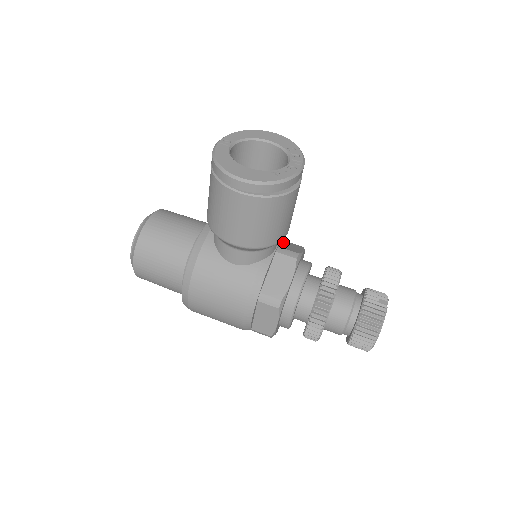
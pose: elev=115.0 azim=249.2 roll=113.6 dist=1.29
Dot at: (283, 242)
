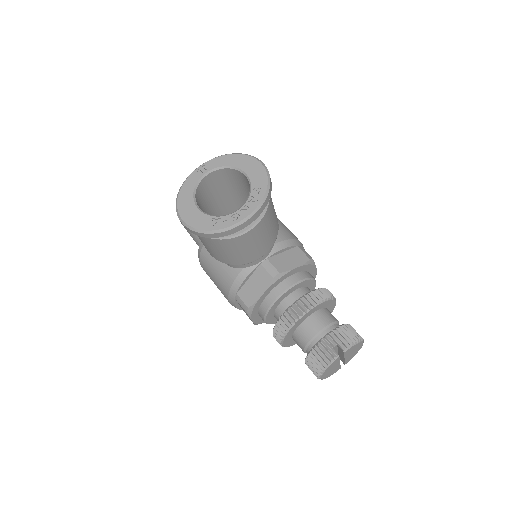
Dot at: (289, 249)
